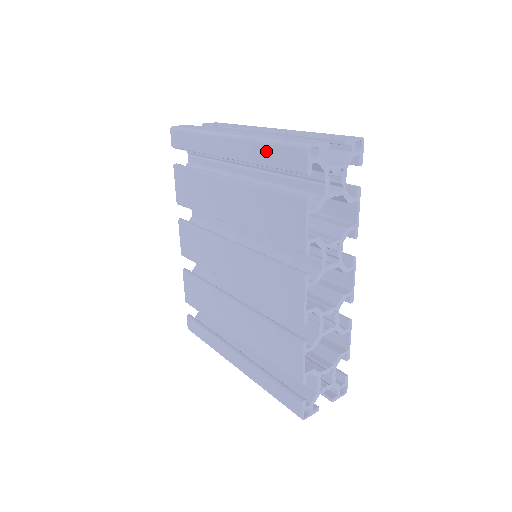
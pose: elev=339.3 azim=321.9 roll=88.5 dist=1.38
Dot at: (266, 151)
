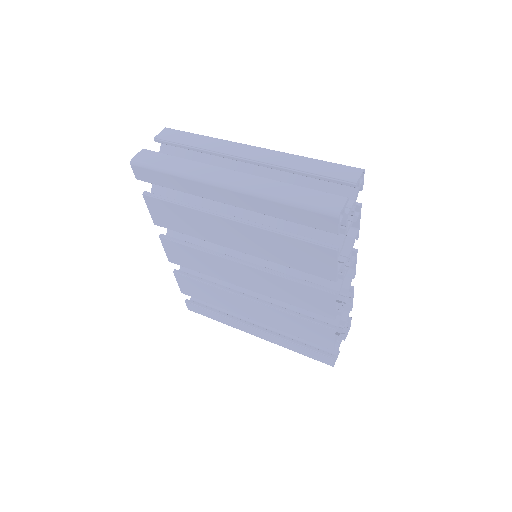
Dot at: (284, 210)
